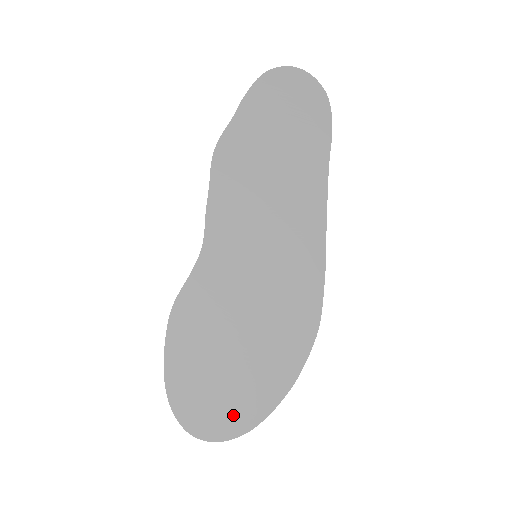
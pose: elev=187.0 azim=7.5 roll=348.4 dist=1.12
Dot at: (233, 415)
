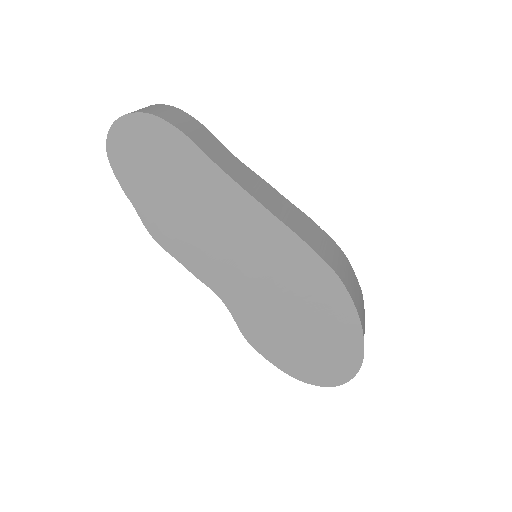
Dot at: (343, 363)
